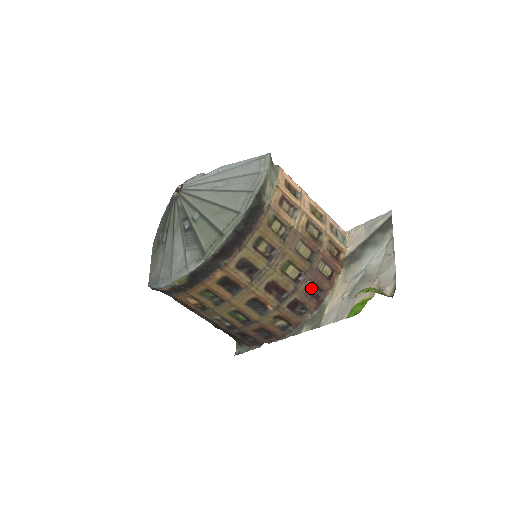
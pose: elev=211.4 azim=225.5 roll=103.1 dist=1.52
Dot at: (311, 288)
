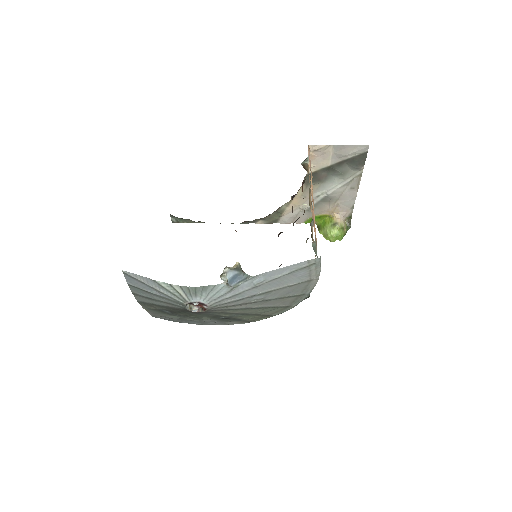
Dot at: occluded
